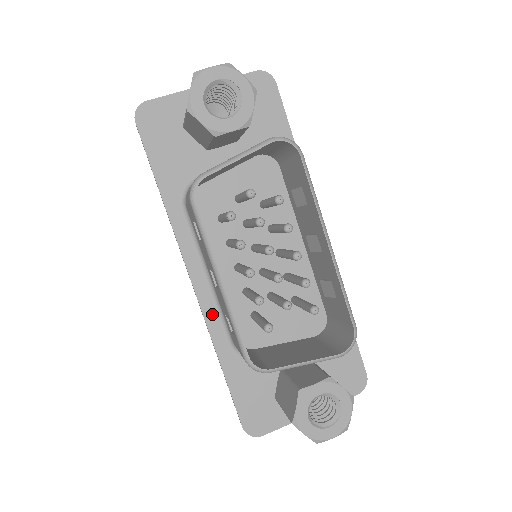
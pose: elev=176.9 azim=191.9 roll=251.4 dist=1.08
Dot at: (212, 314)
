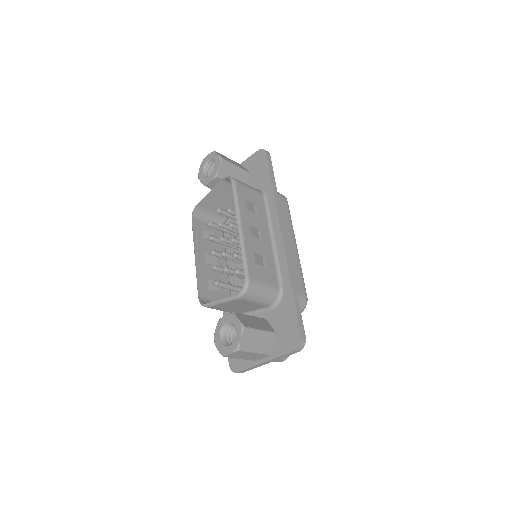
Dot at: occluded
